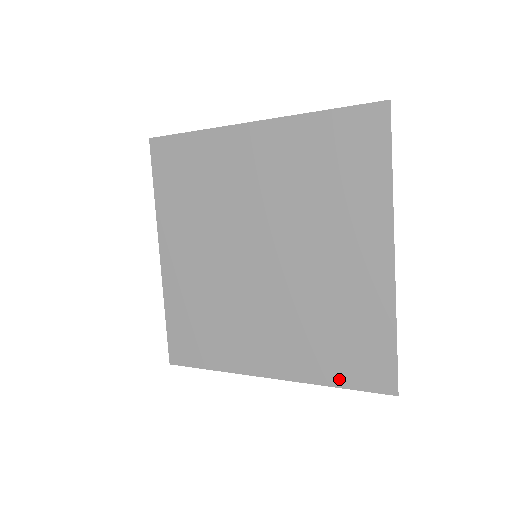
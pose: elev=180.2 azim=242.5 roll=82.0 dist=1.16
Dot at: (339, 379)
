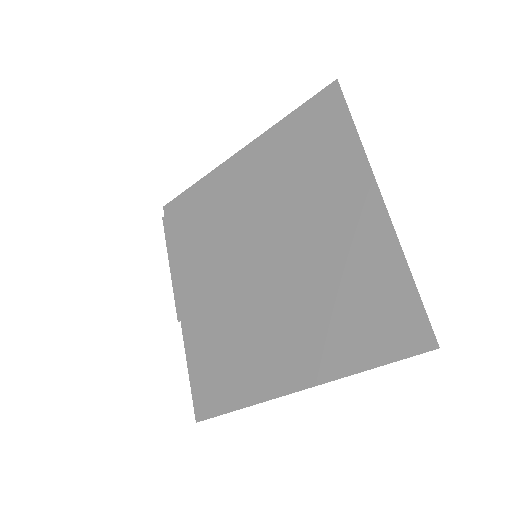
Dot at: (368, 357)
